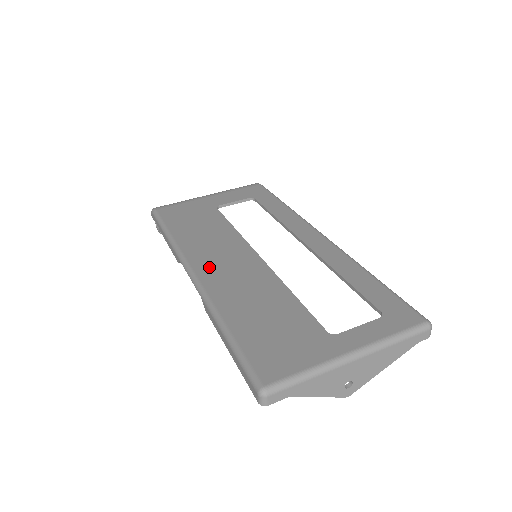
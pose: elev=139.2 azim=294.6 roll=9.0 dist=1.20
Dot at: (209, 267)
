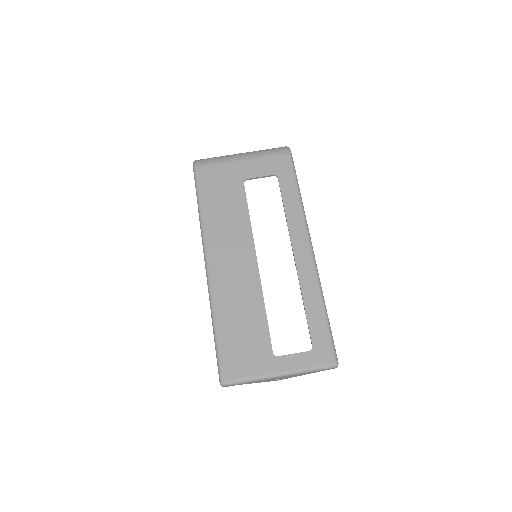
Dot at: (219, 262)
